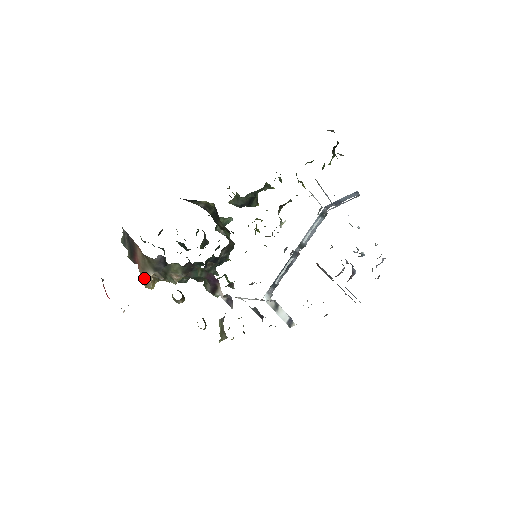
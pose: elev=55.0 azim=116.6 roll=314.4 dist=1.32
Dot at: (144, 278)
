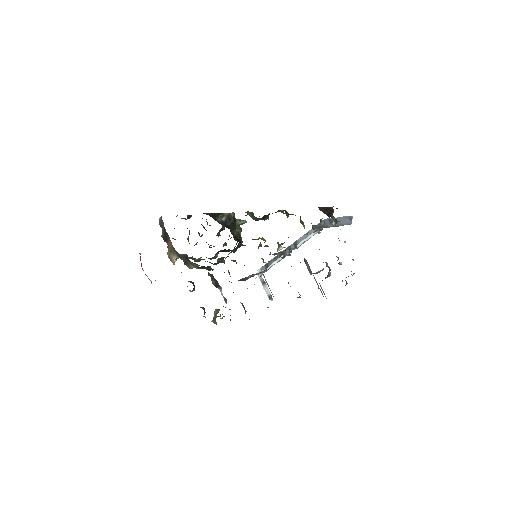
Dot at: (170, 257)
